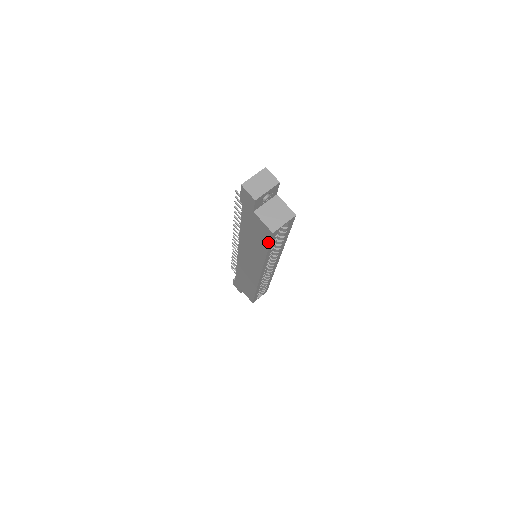
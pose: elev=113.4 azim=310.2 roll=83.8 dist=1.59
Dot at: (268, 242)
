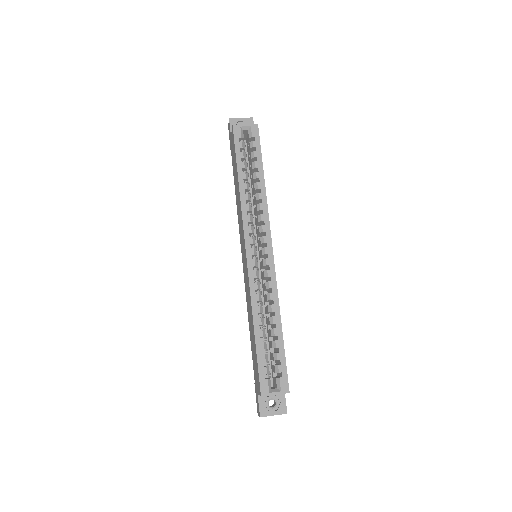
Dot at: (235, 149)
